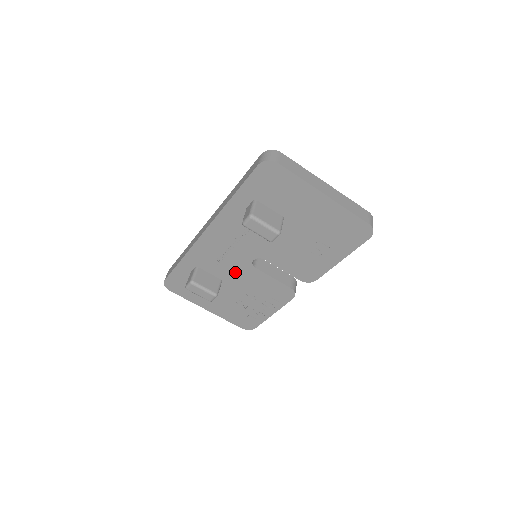
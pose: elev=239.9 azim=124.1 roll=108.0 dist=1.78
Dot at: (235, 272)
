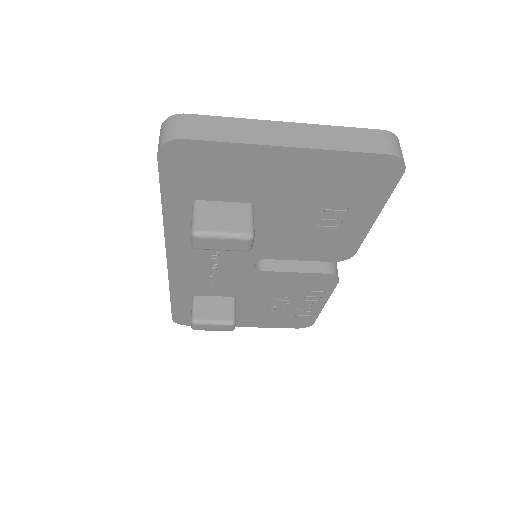
Dot at: (242, 284)
